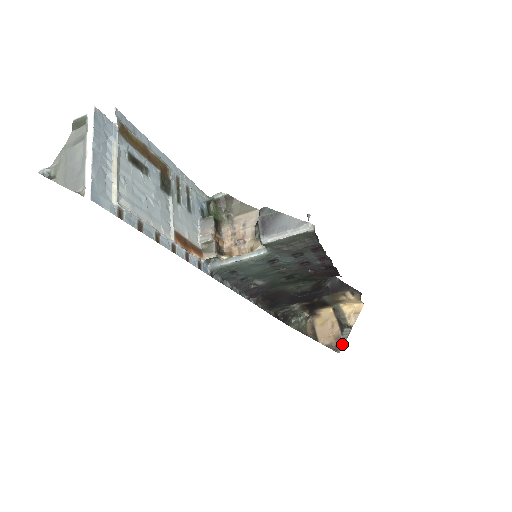
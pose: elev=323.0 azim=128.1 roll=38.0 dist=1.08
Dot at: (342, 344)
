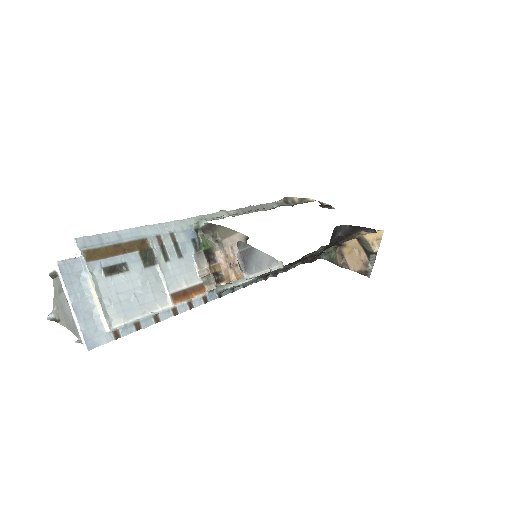
Dot at: (370, 269)
